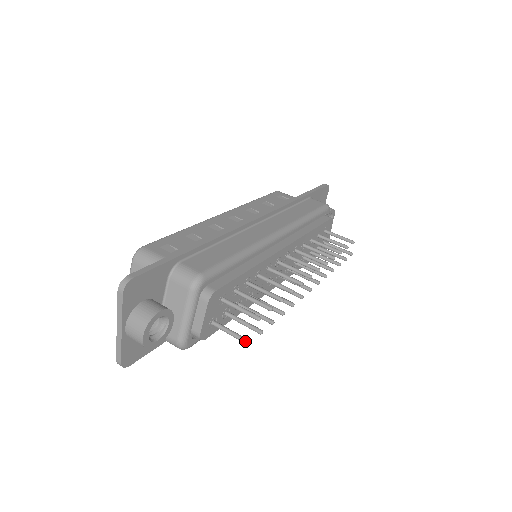
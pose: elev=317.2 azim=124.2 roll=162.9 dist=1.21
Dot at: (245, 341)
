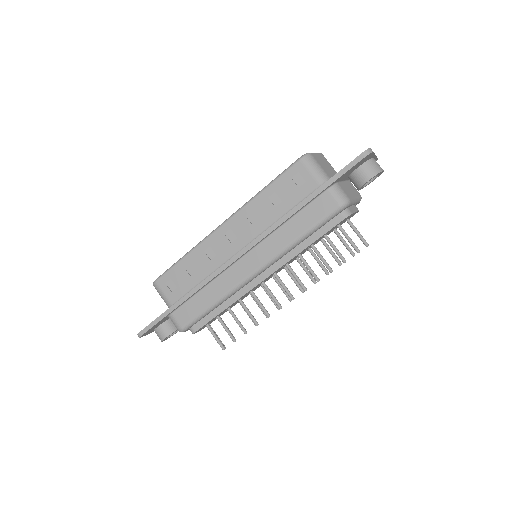
Dot at: occluded
